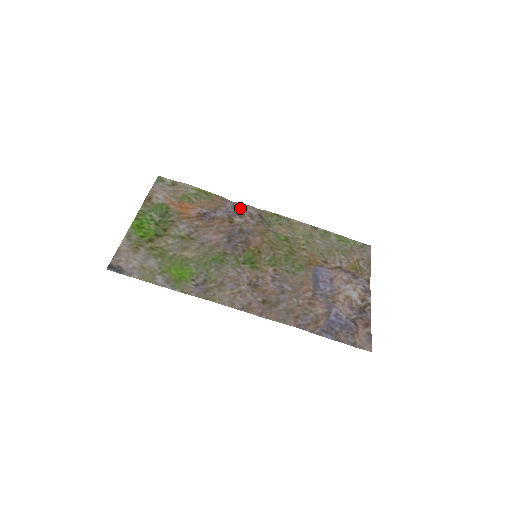
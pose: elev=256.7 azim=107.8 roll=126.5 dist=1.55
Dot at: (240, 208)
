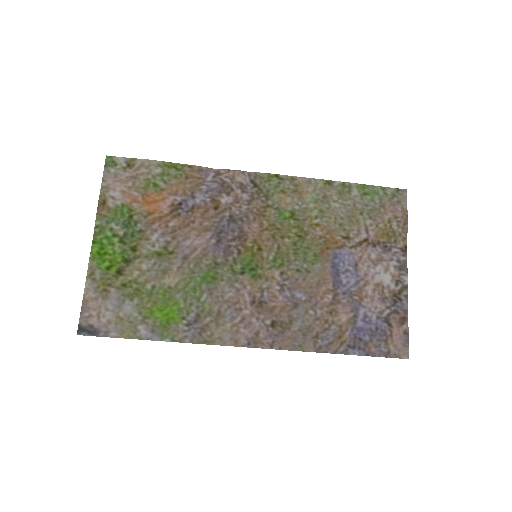
Dot at: (225, 179)
